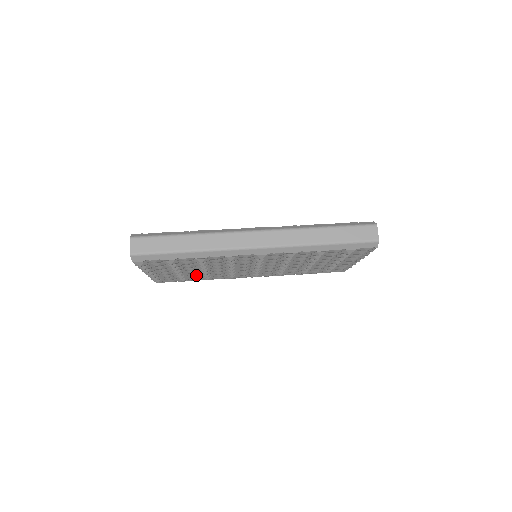
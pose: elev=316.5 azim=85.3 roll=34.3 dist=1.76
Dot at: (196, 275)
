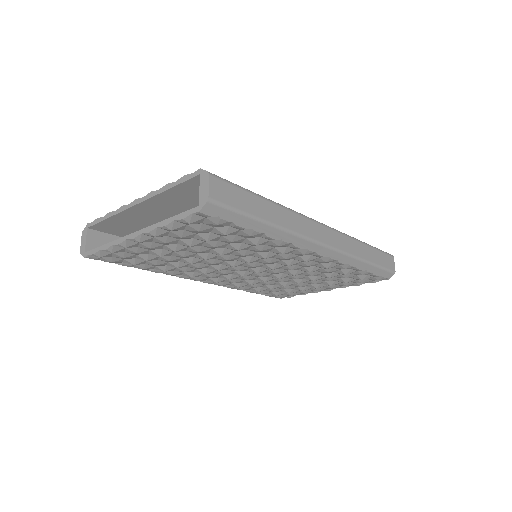
Dot at: (173, 261)
